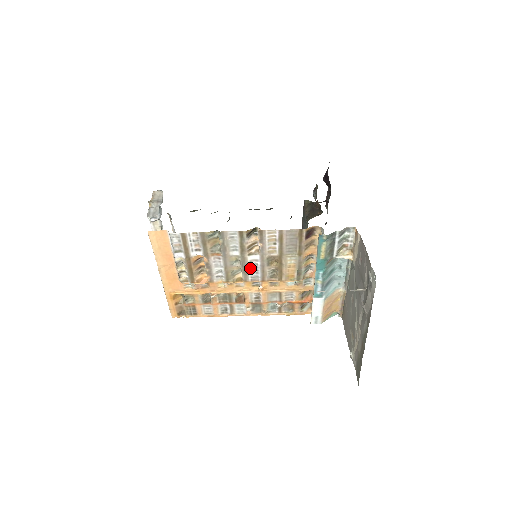
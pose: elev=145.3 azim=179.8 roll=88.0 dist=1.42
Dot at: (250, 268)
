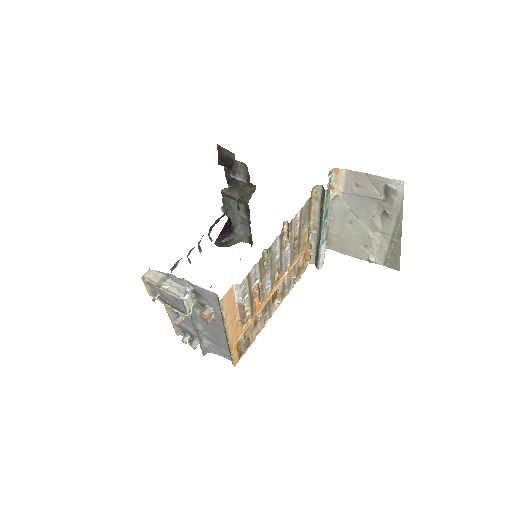
Dot at: (284, 262)
